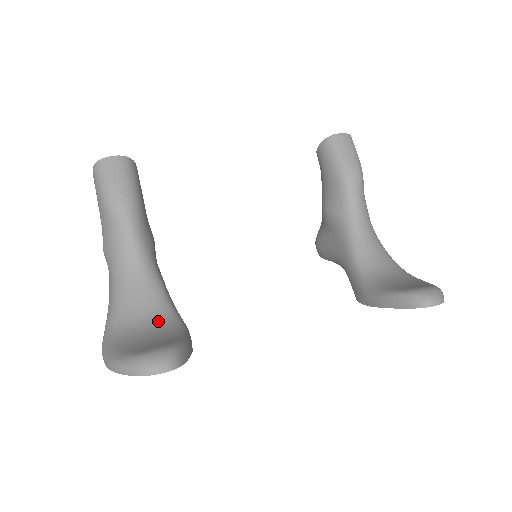
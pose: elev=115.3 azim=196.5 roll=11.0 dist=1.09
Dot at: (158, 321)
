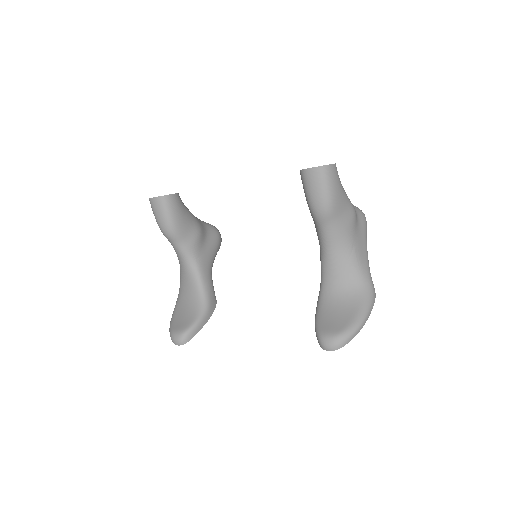
Dot at: (193, 300)
